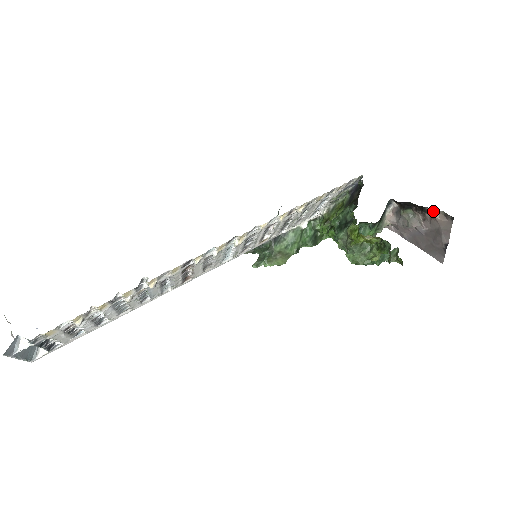
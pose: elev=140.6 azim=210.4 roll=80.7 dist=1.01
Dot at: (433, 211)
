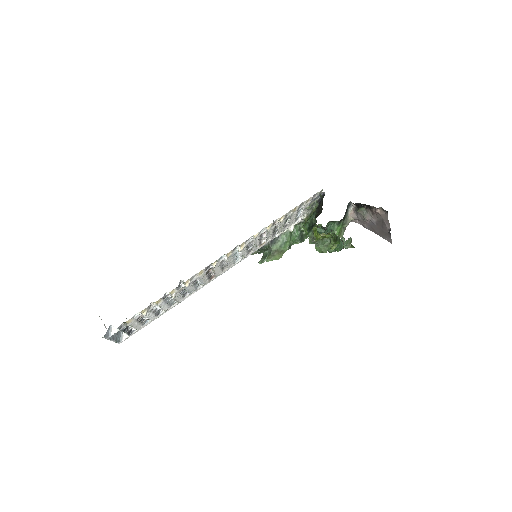
Dot at: (375, 208)
